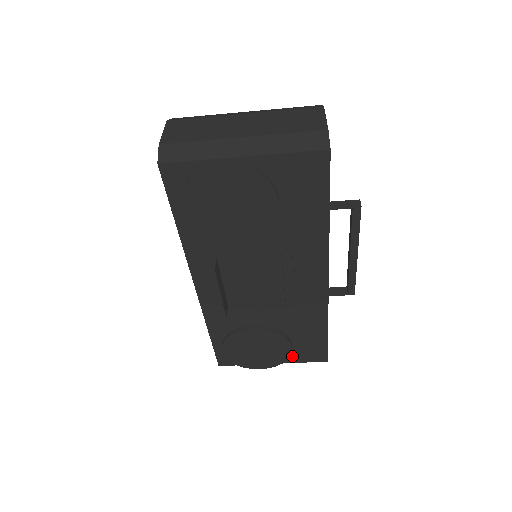
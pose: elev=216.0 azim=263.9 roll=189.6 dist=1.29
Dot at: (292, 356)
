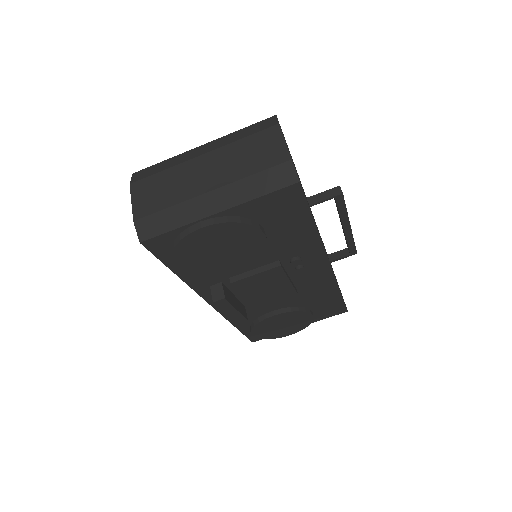
Dot at: (315, 318)
